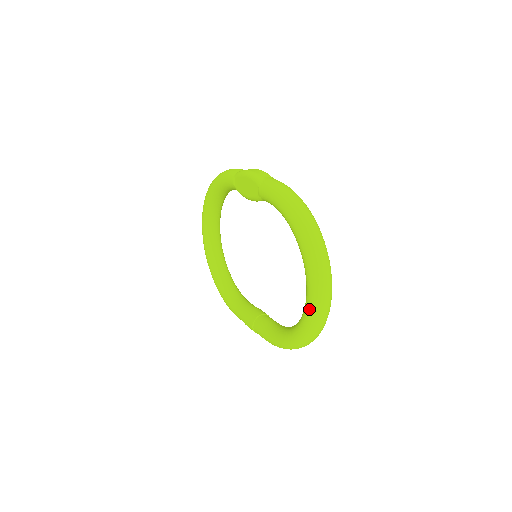
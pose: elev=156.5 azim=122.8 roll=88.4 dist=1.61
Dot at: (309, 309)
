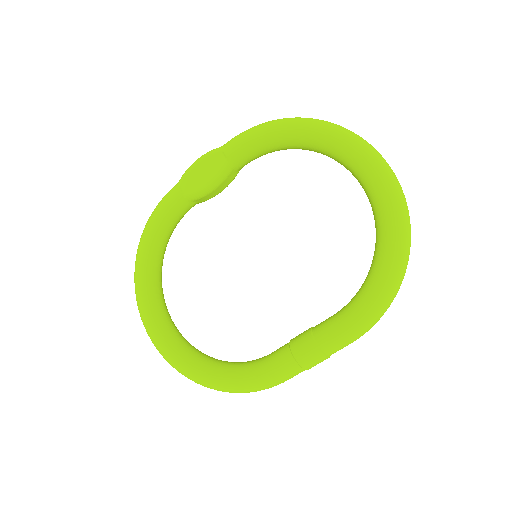
Dot at: (382, 185)
